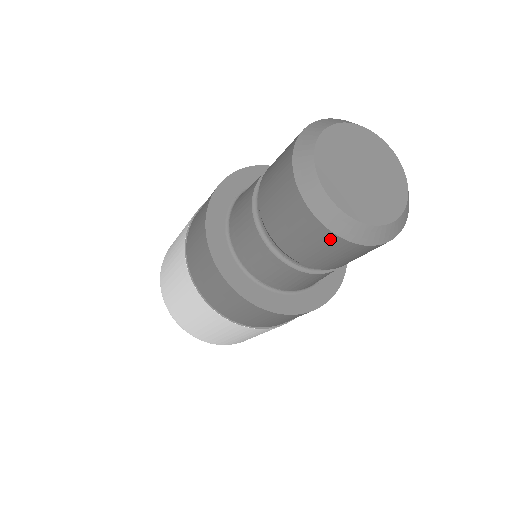
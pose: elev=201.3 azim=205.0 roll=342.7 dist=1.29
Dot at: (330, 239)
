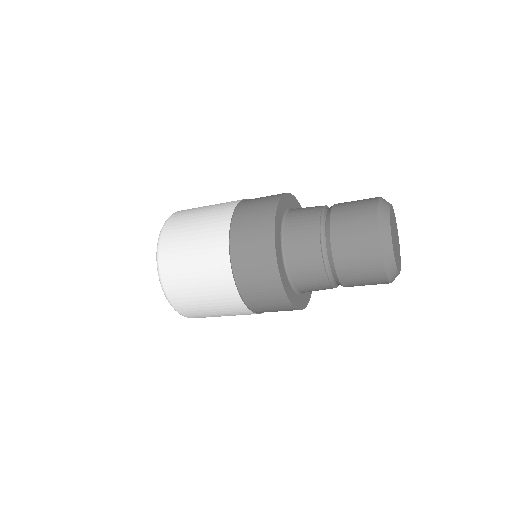
Dot at: occluded
